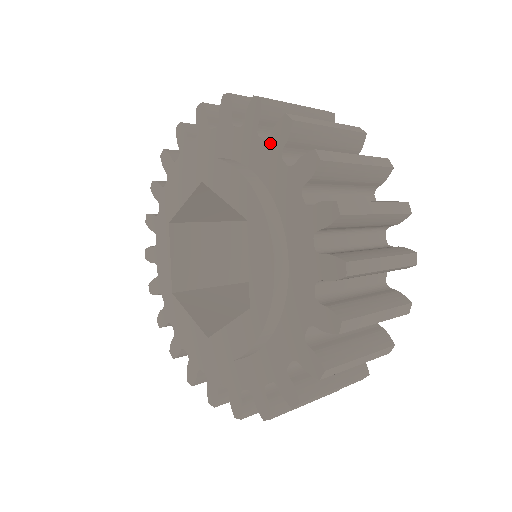
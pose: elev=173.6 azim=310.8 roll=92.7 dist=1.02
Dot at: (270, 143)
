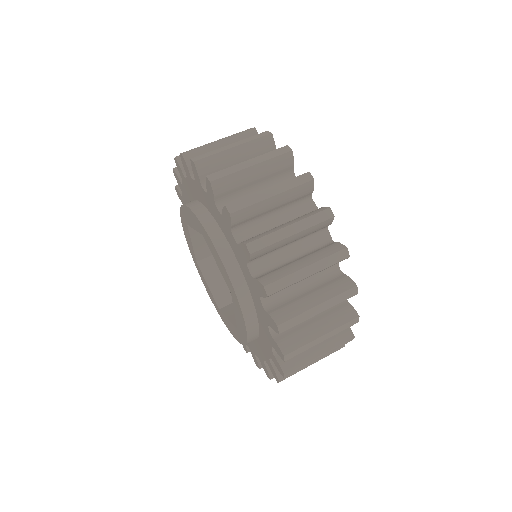
Dot at: (272, 354)
